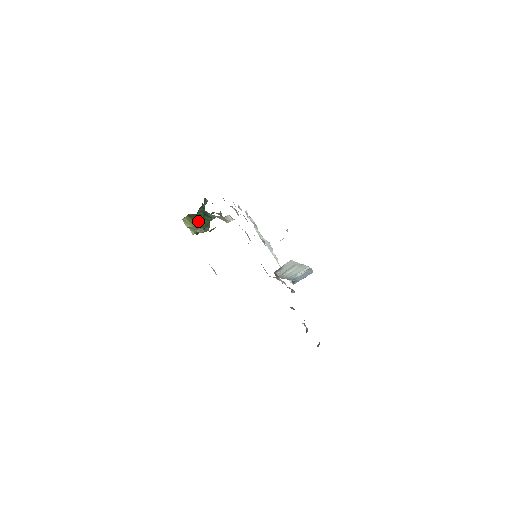
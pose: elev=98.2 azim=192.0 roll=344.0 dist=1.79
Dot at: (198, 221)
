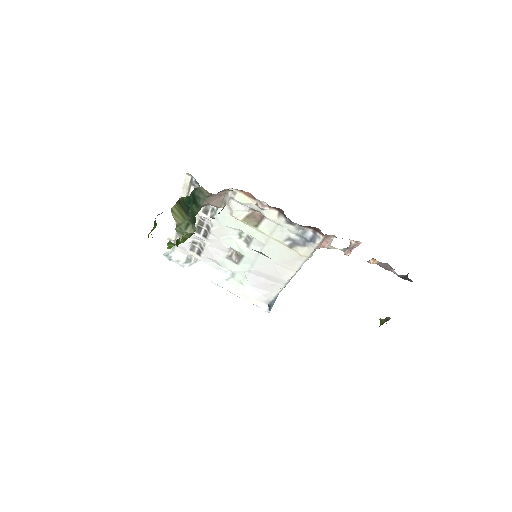
Dot at: (187, 212)
